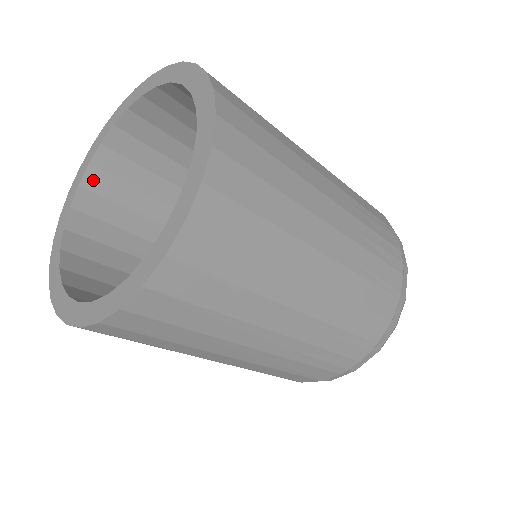
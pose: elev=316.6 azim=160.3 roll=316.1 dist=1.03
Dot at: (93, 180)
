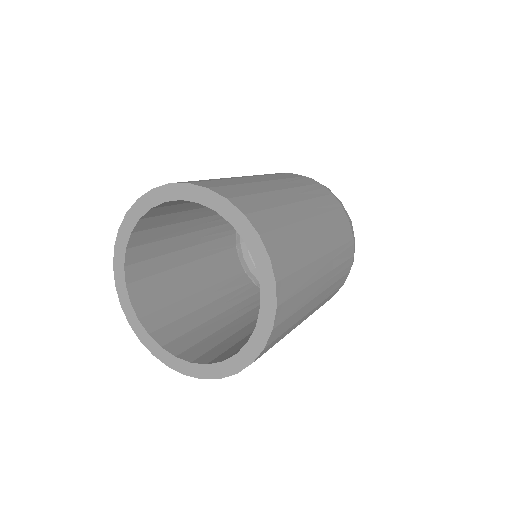
Dot at: (141, 225)
